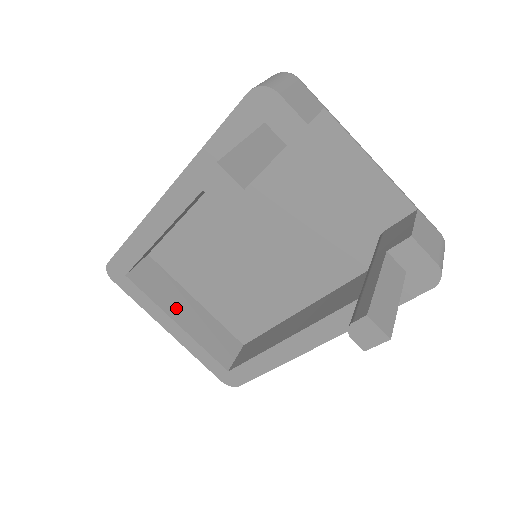
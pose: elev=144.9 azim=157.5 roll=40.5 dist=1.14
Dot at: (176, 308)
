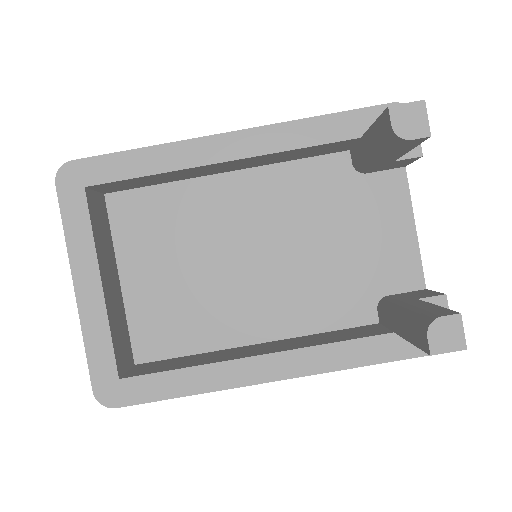
Dot at: (105, 266)
